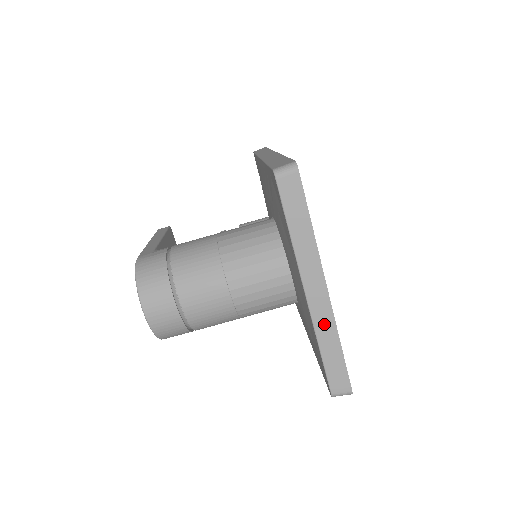
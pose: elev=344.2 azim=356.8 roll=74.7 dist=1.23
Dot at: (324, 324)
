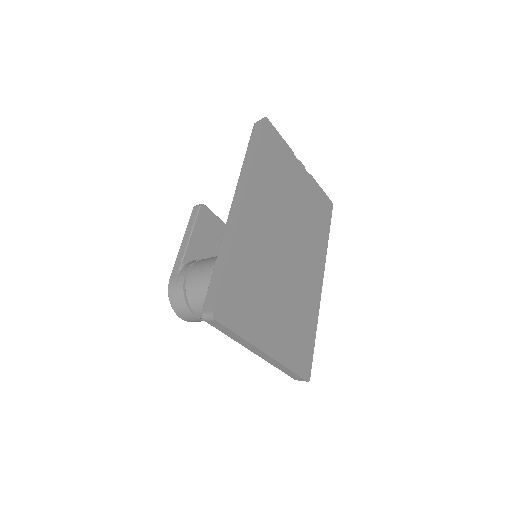
Dot at: (274, 363)
